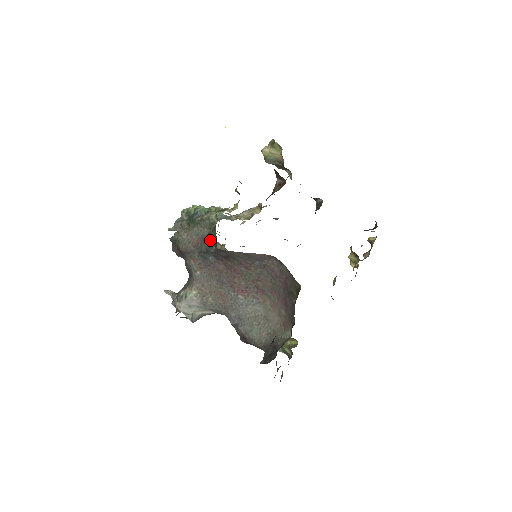
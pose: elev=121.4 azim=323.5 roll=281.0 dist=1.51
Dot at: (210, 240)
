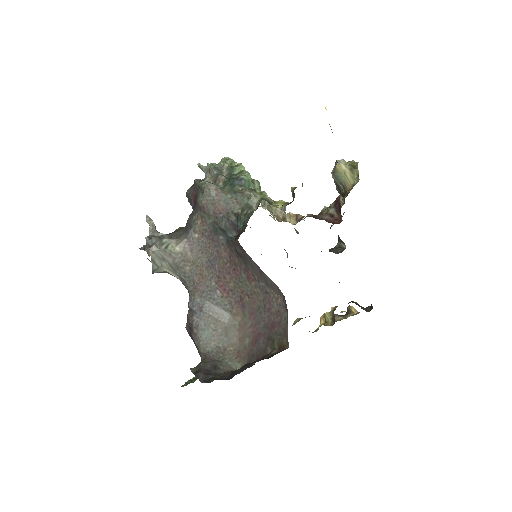
Dot at: (235, 222)
